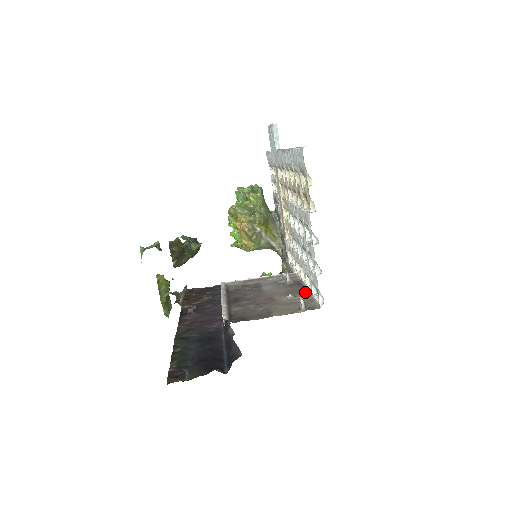
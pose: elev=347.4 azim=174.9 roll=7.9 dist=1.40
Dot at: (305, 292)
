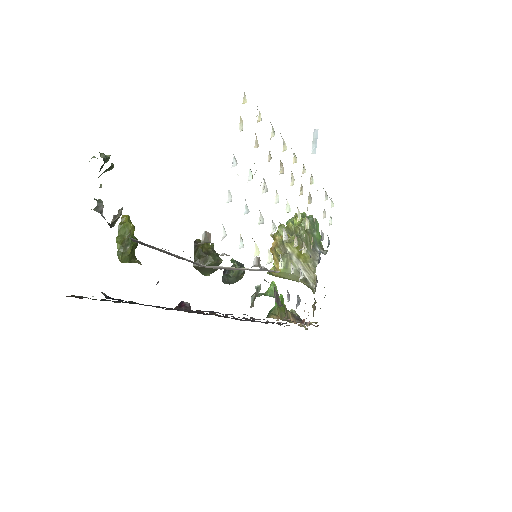
Dot at: occluded
